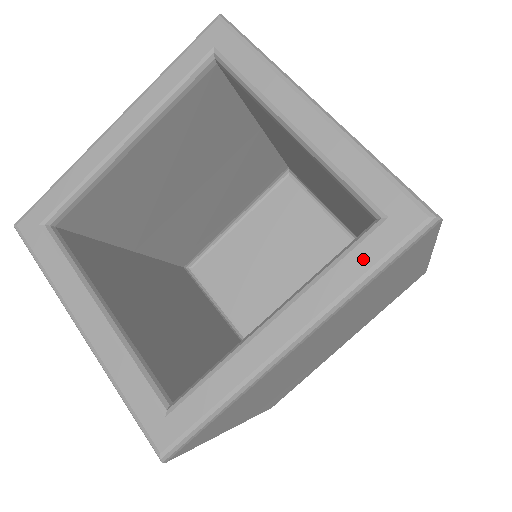
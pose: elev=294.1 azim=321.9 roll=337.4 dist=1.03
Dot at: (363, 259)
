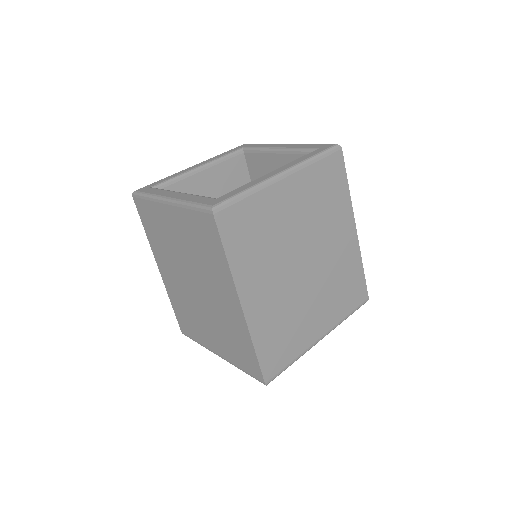
Dot at: (311, 155)
